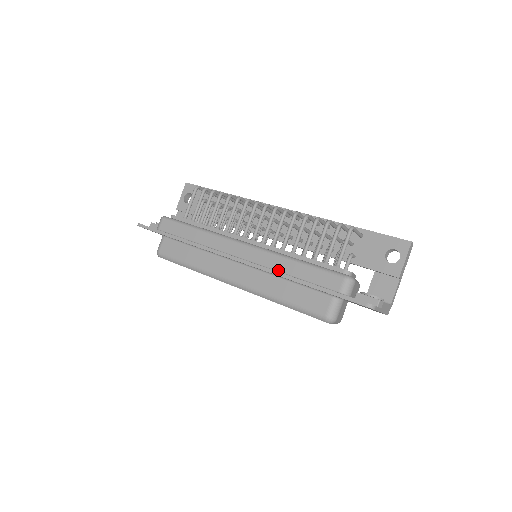
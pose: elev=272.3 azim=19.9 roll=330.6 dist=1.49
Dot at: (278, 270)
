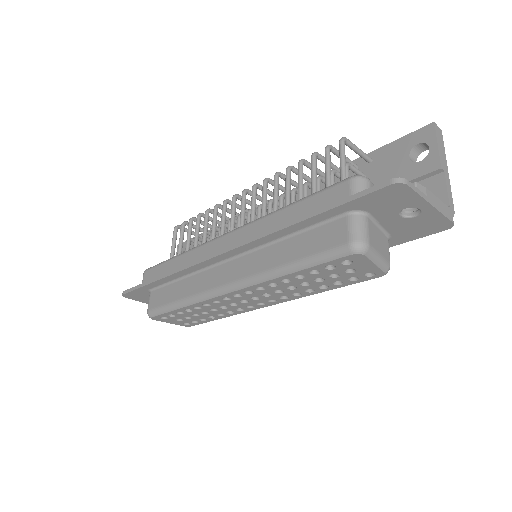
Dot at: (269, 231)
